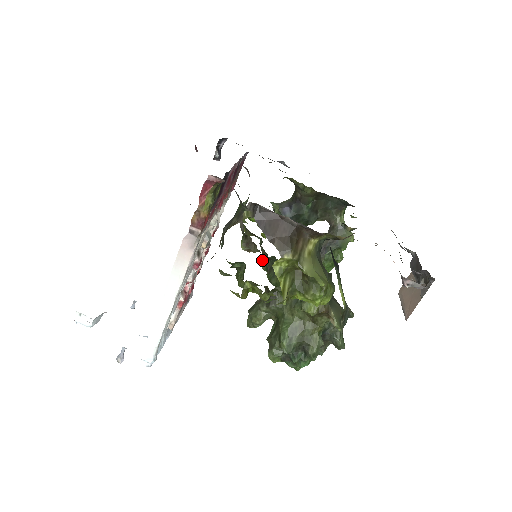
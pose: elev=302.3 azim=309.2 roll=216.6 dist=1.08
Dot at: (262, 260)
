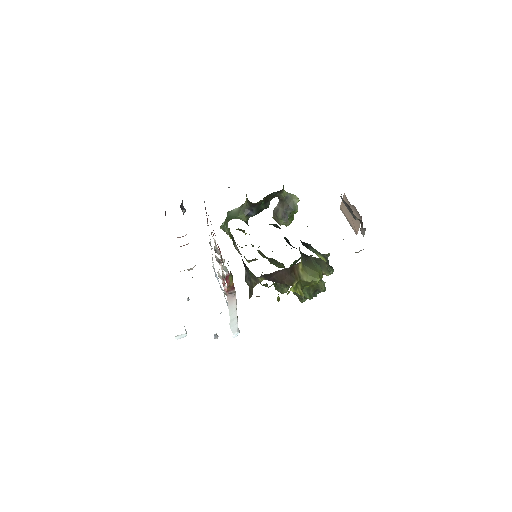
Dot at: (259, 252)
